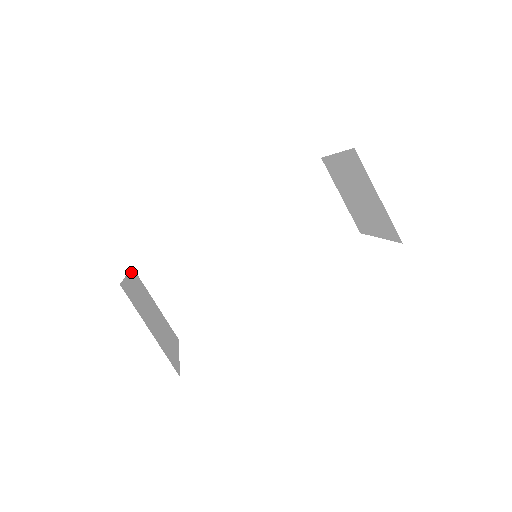
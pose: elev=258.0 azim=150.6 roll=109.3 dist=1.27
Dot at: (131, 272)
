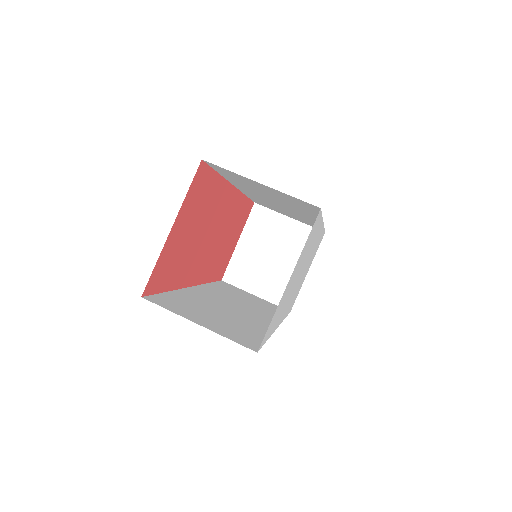
Dot at: occluded
